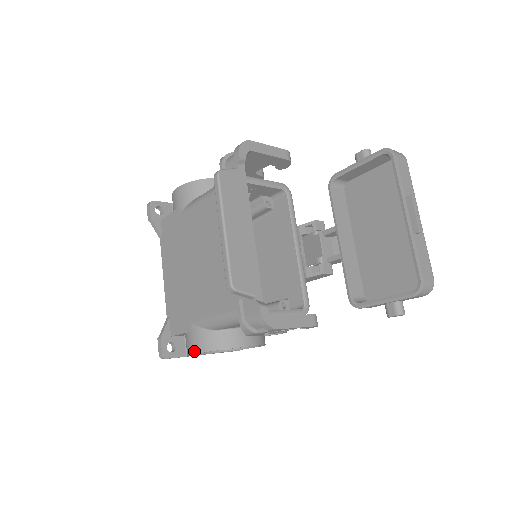
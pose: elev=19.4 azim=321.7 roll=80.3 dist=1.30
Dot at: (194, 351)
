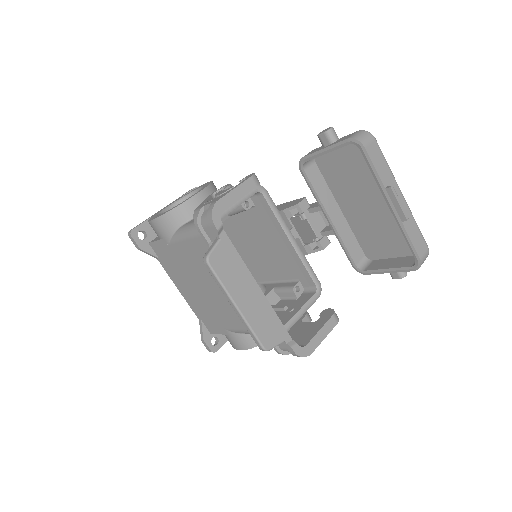
Dot at: (239, 349)
